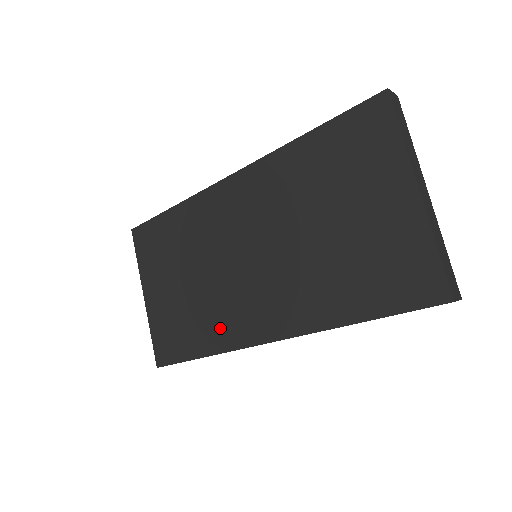
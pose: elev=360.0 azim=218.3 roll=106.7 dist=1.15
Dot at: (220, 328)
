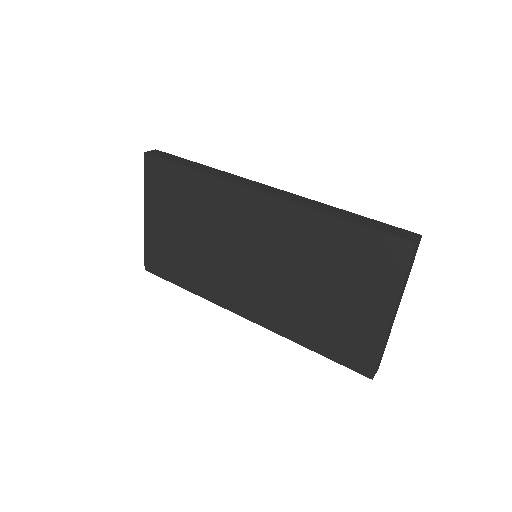
Dot at: (208, 284)
